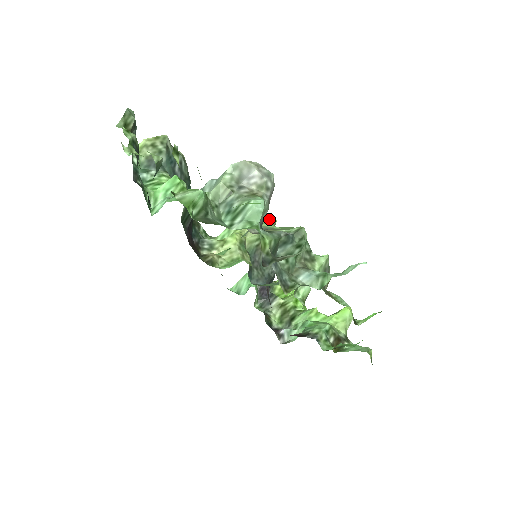
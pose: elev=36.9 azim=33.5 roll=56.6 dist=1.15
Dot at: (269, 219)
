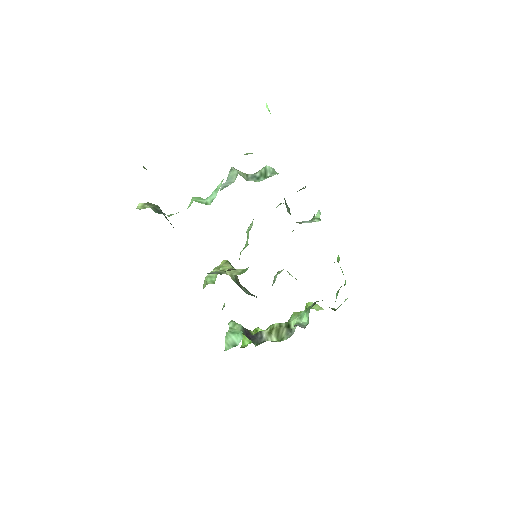
Dot at: (228, 261)
